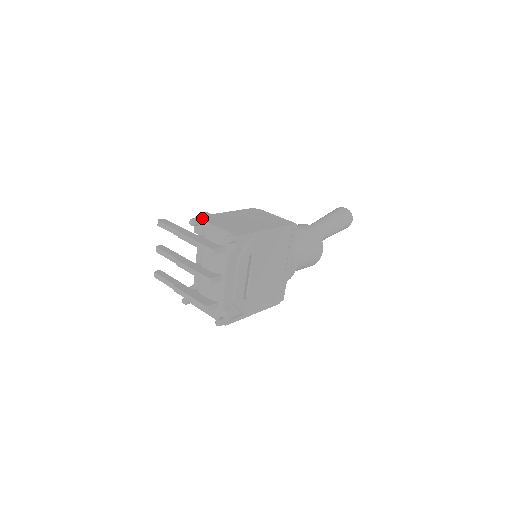
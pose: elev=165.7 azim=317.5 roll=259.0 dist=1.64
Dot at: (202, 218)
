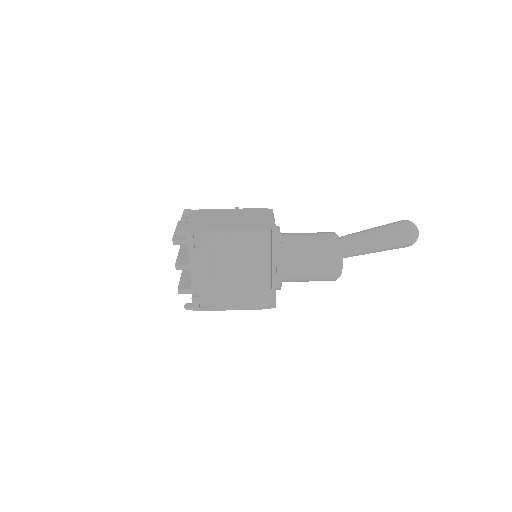
Dot at: (193, 211)
